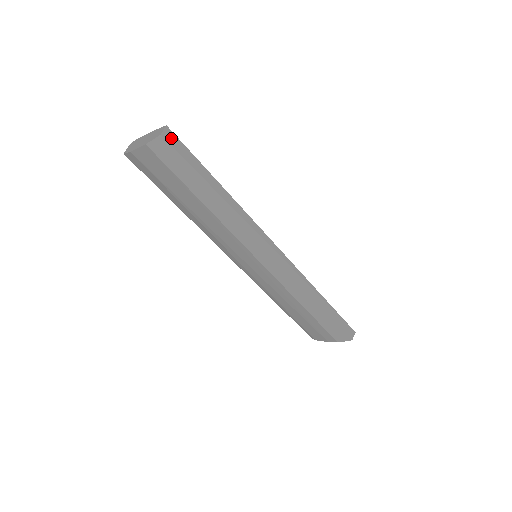
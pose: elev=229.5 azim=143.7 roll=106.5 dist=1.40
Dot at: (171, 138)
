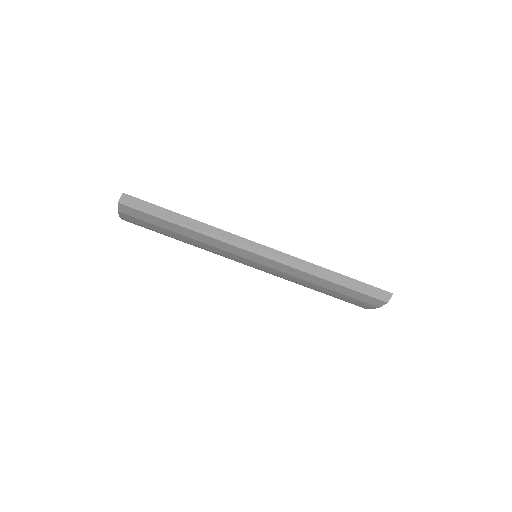
Dot at: (128, 200)
